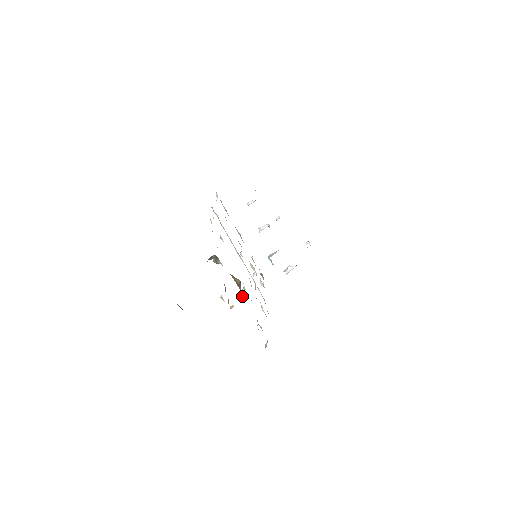
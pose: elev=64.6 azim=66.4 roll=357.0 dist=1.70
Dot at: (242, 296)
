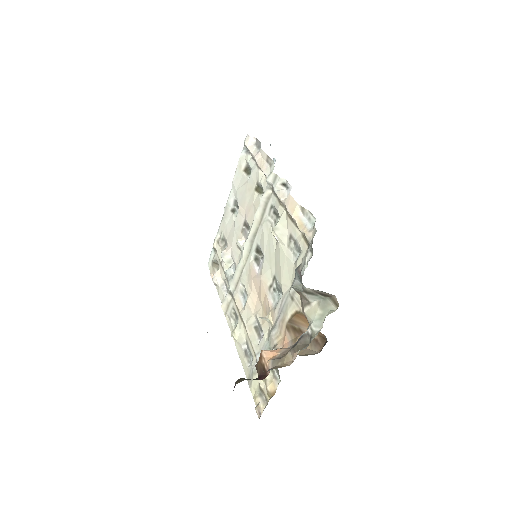
Dot at: (284, 343)
